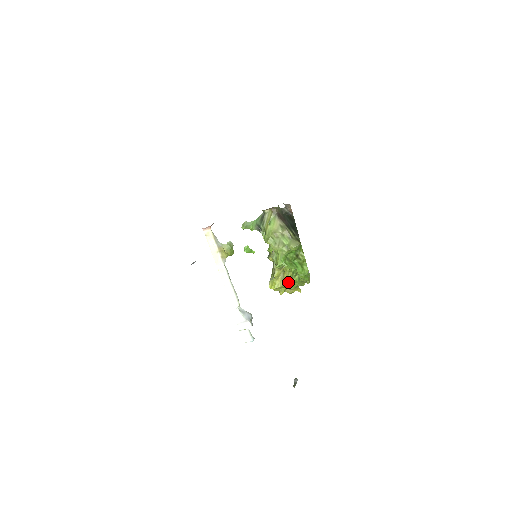
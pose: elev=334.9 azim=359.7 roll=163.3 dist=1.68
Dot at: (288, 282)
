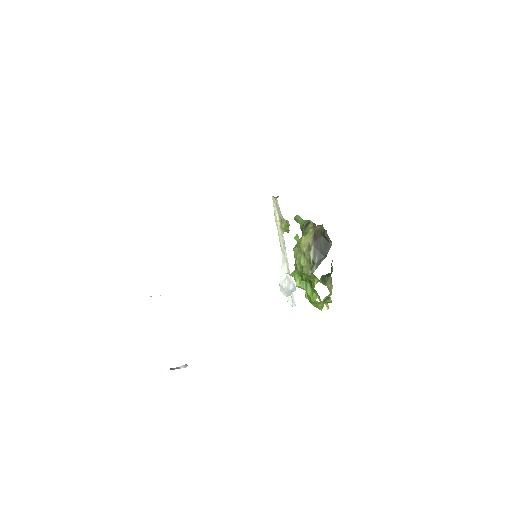
Dot at: occluded
